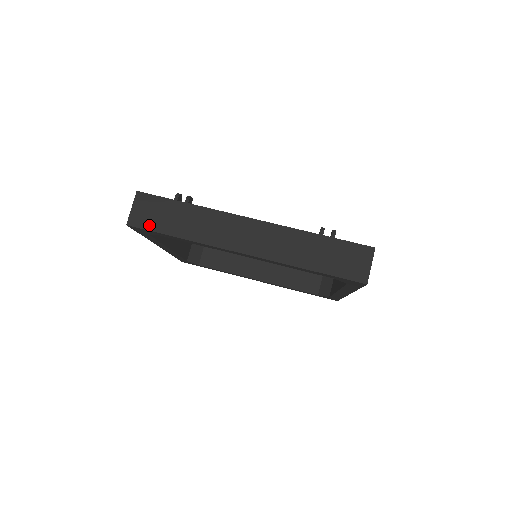
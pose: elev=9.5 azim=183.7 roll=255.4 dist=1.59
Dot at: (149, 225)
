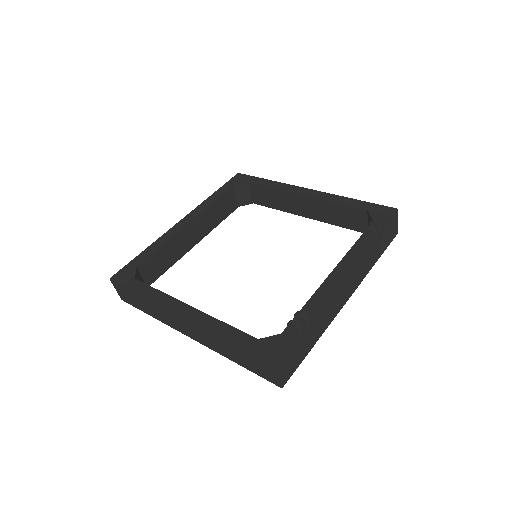
Dot at: (295, 367)
